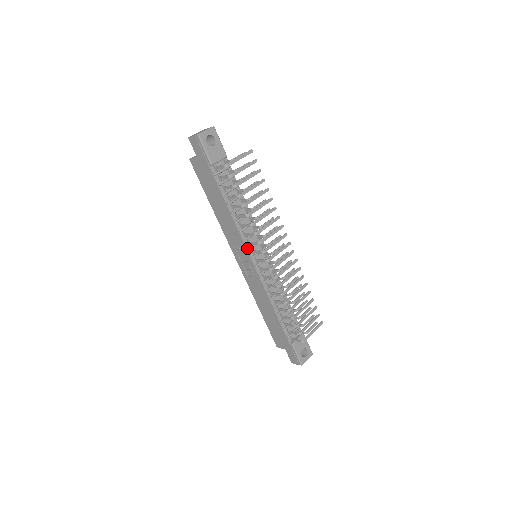
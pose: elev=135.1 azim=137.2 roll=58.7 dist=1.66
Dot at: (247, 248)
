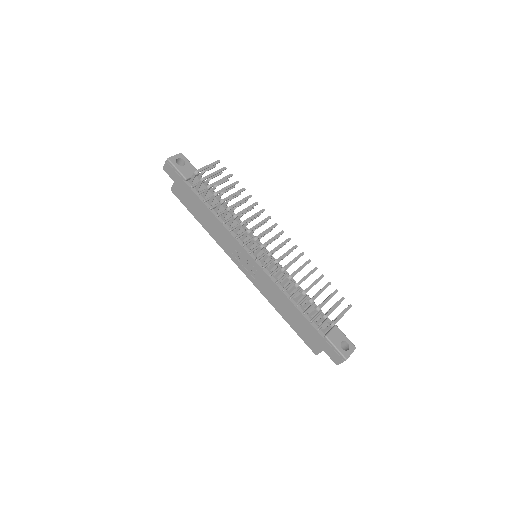
Dot at: (241, 245)
